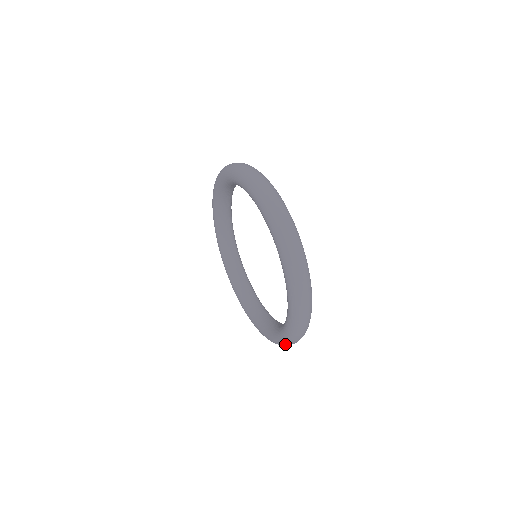
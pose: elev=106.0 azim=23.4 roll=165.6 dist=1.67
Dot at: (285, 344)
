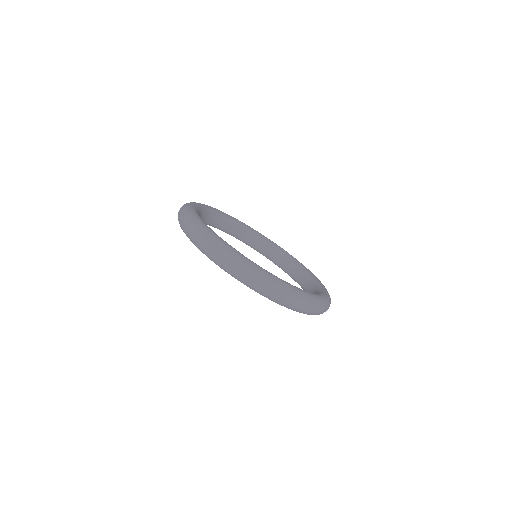
Dot at: occluded
